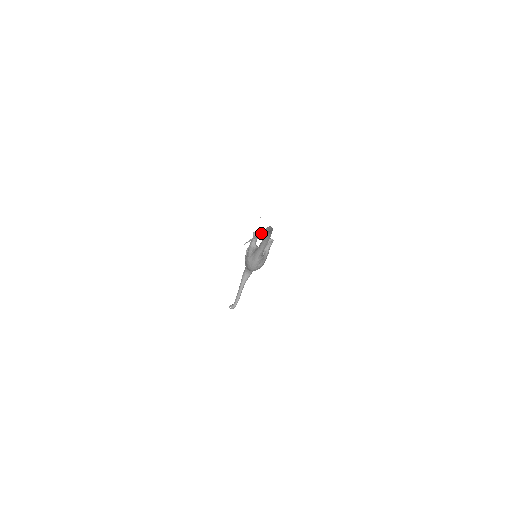
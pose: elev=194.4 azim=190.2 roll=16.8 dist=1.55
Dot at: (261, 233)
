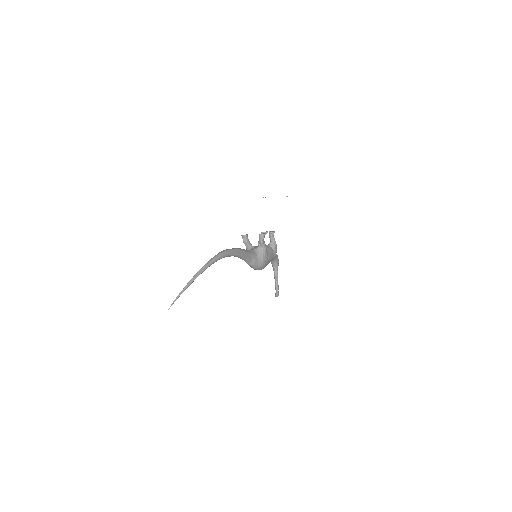
Dot at: (187, 285)
